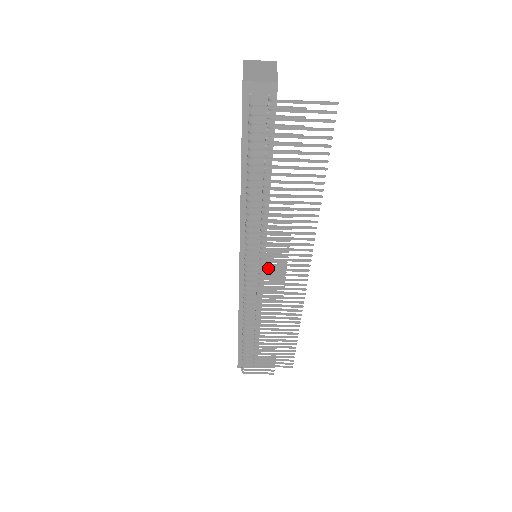
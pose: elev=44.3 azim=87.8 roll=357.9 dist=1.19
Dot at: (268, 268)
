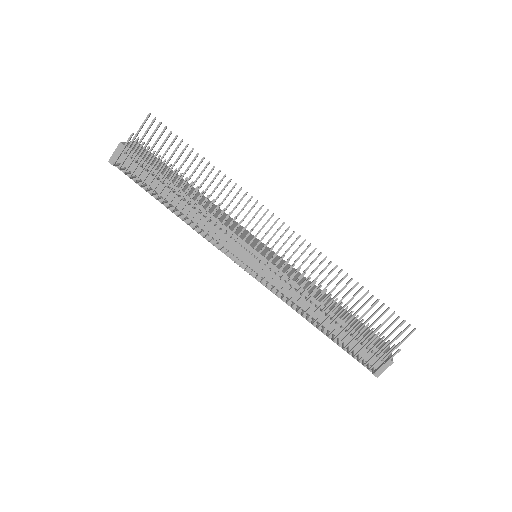
Dot at: occluded
